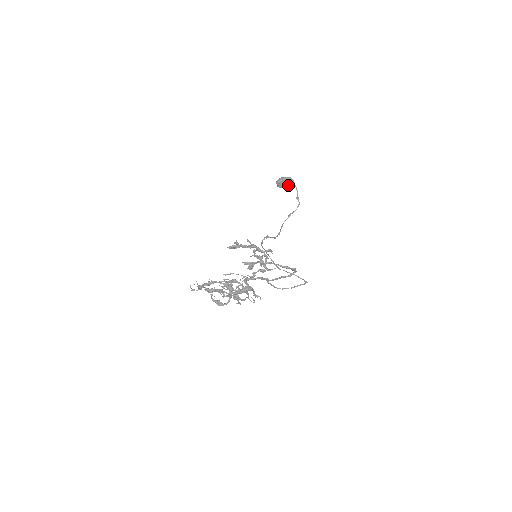
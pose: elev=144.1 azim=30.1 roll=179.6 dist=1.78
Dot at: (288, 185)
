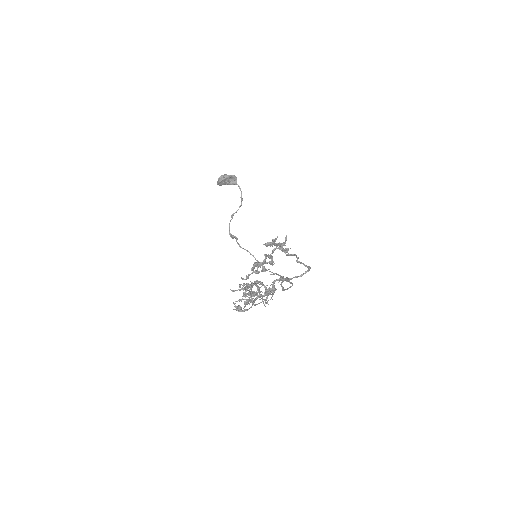
Dot at: (230, 183)
